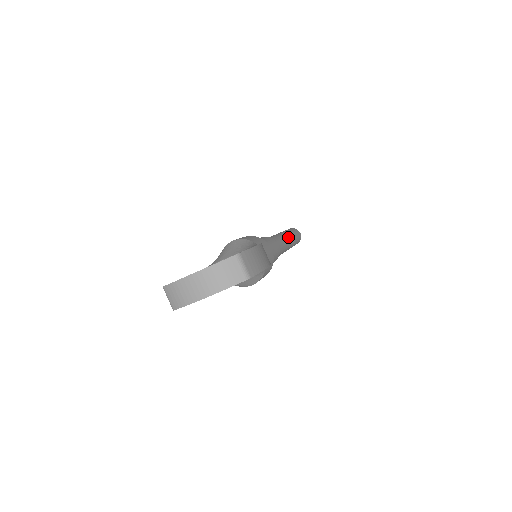
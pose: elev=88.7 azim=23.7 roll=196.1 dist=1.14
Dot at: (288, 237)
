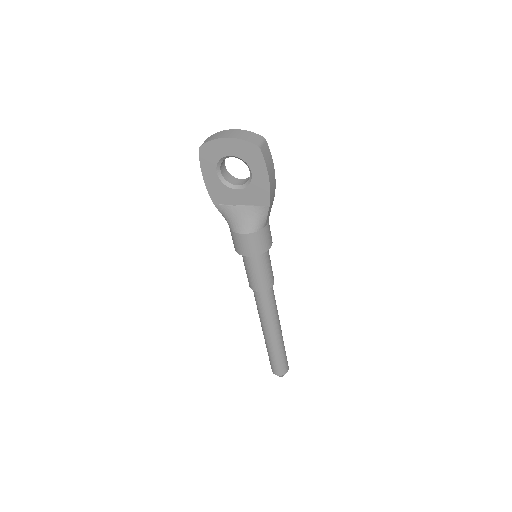
Dot at: occluded
